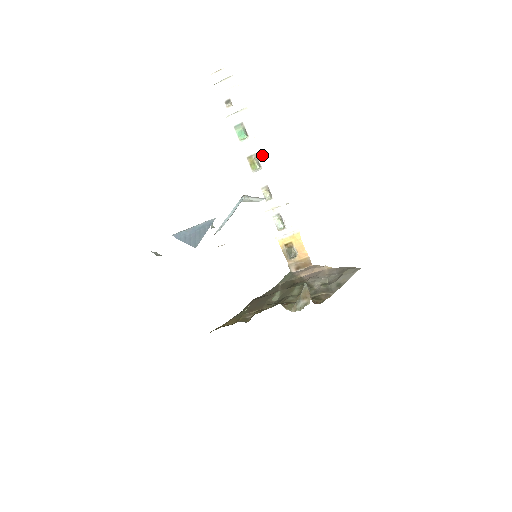
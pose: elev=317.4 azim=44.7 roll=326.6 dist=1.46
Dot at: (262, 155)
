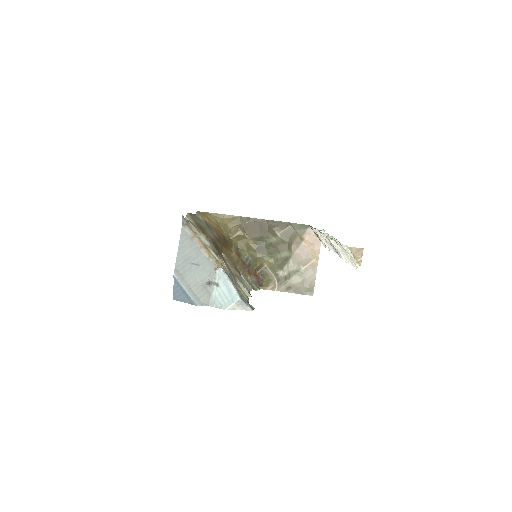
Dot at: occluded
